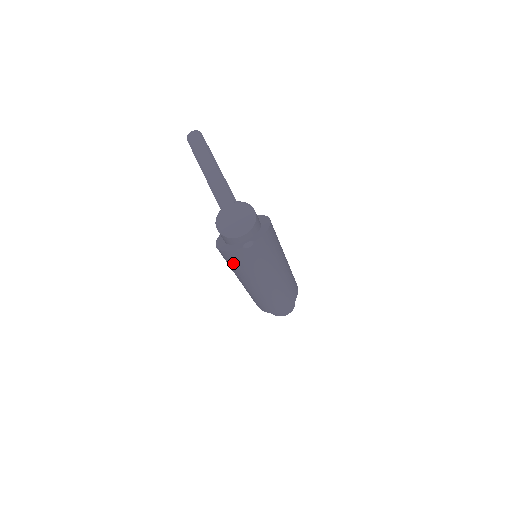
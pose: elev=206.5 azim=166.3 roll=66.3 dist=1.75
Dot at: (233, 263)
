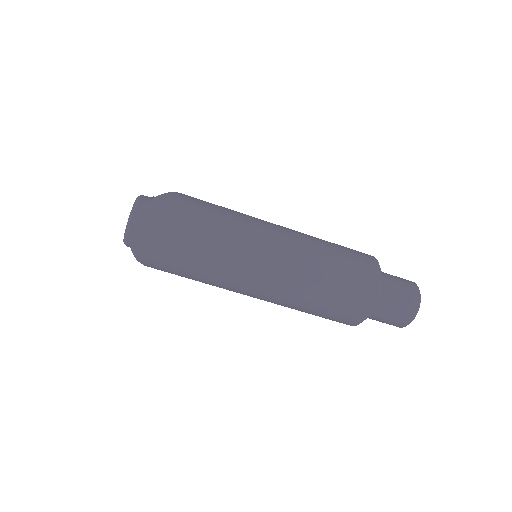
Dot at: (173, 269)
